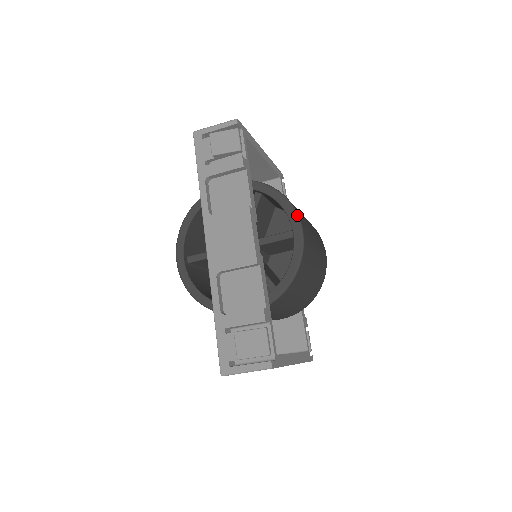
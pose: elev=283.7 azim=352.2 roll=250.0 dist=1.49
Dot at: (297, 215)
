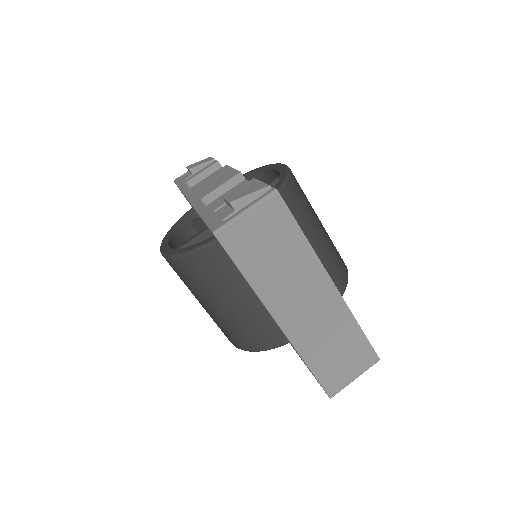
Dot at: (276, 163)
